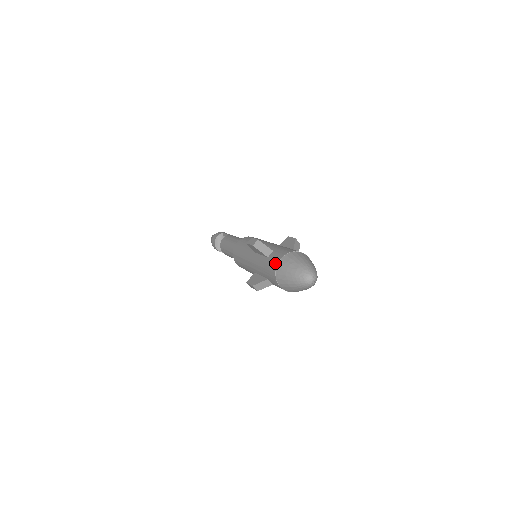
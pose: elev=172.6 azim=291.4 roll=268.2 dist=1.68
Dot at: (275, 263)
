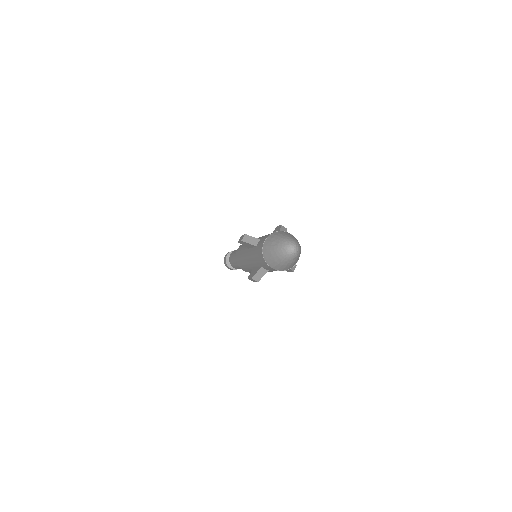
Dot at: (261, 247)
